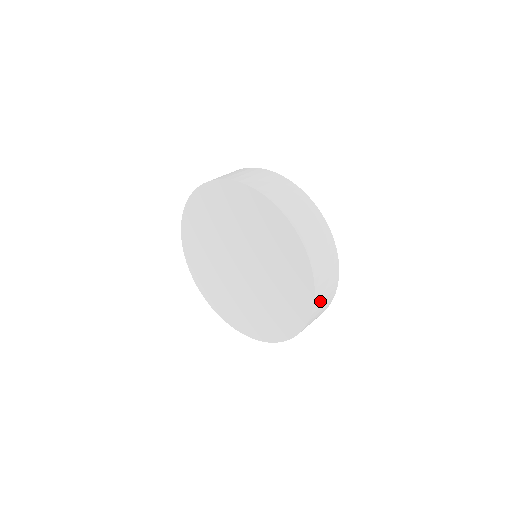
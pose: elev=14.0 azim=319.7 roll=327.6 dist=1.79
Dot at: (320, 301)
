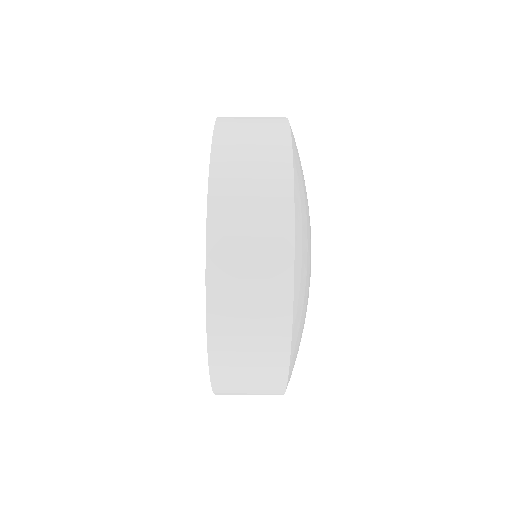
Dot at: (231, 350)
